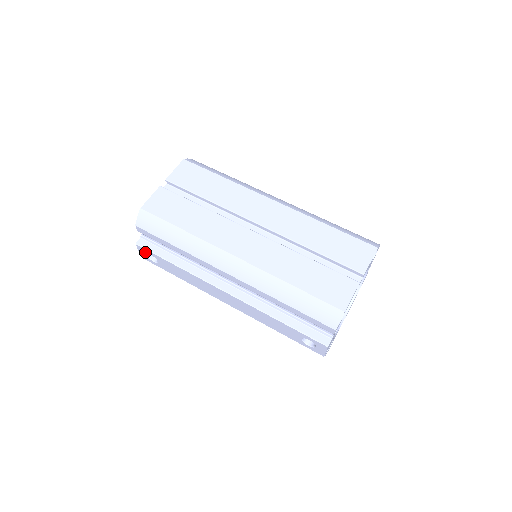
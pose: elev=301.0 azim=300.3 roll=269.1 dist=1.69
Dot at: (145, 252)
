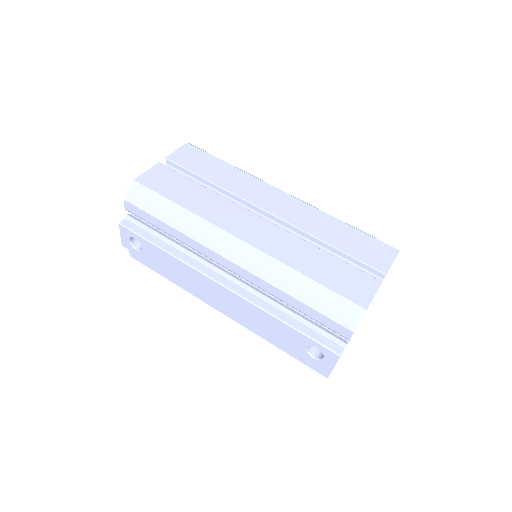
Dot at: (128, 235)
